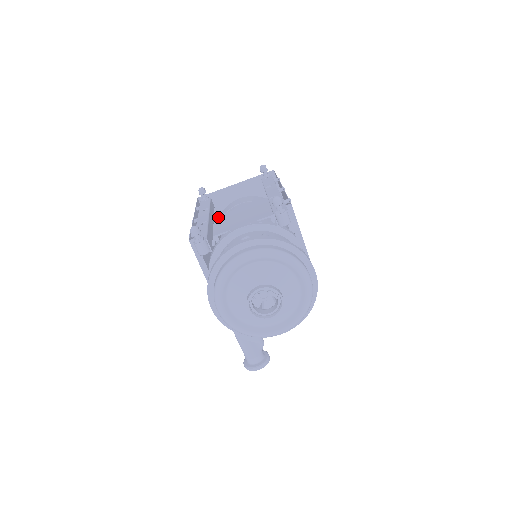
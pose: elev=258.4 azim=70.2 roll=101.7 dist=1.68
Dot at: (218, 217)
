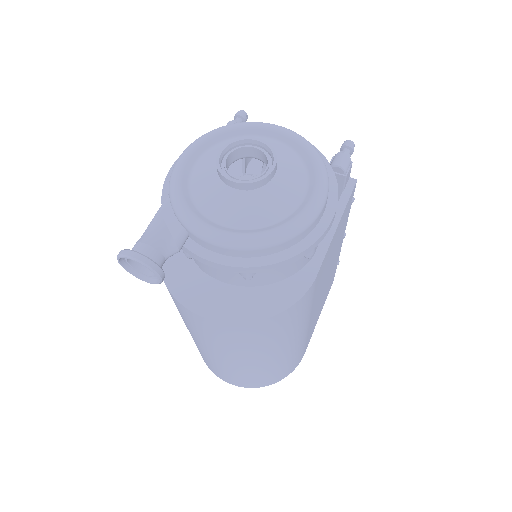
Dot at: occluded
